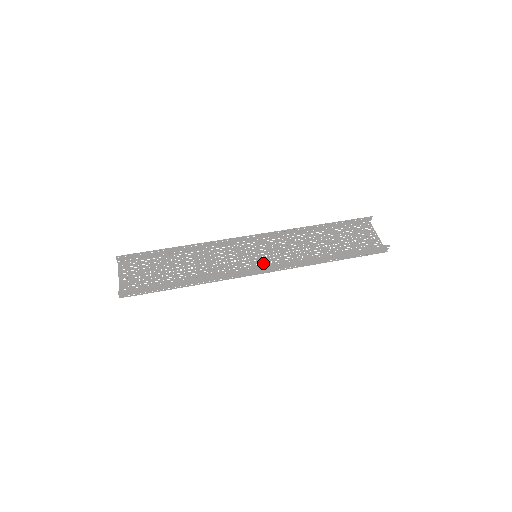
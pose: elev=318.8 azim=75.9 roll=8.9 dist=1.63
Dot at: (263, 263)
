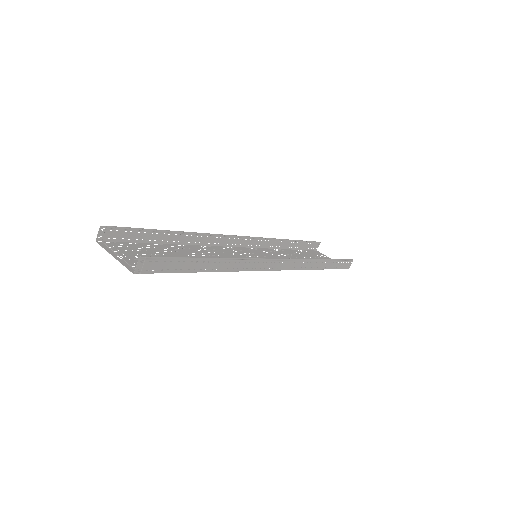
Dot at: occluded
